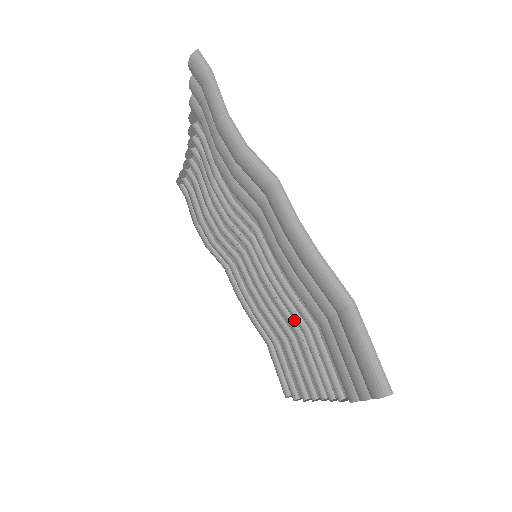
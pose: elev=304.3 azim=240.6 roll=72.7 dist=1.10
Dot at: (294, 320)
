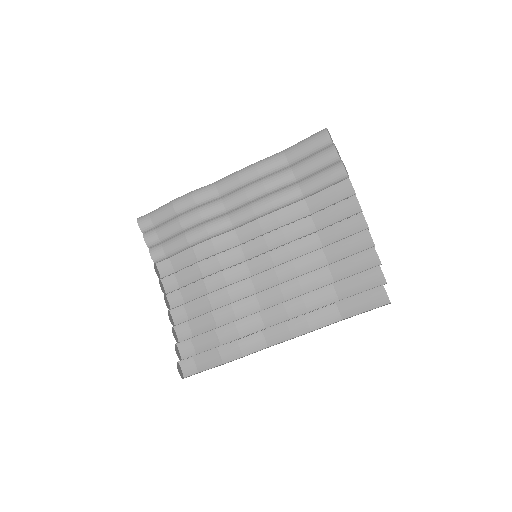
Dot at: (312, 253)
